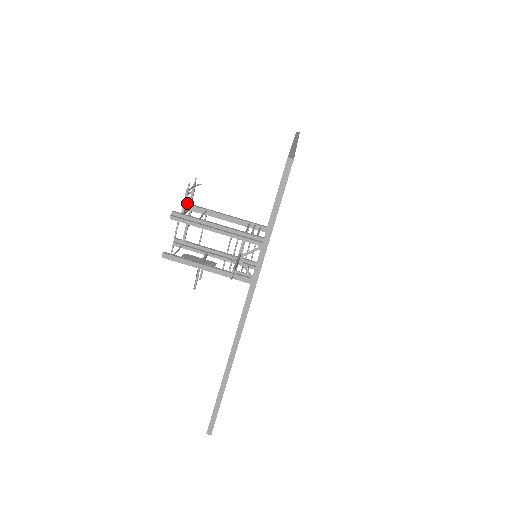
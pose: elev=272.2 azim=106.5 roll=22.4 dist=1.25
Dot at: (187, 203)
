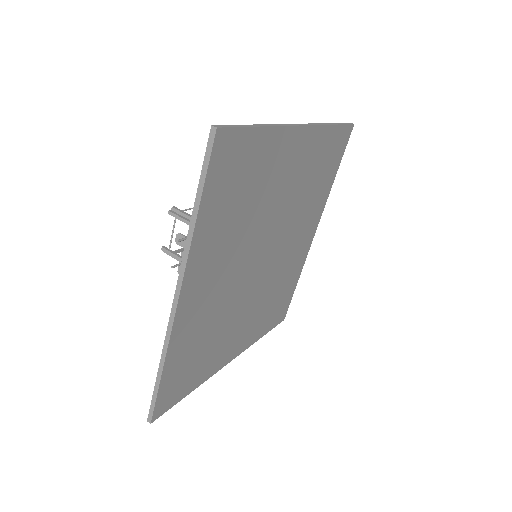
Dot at: occluded
